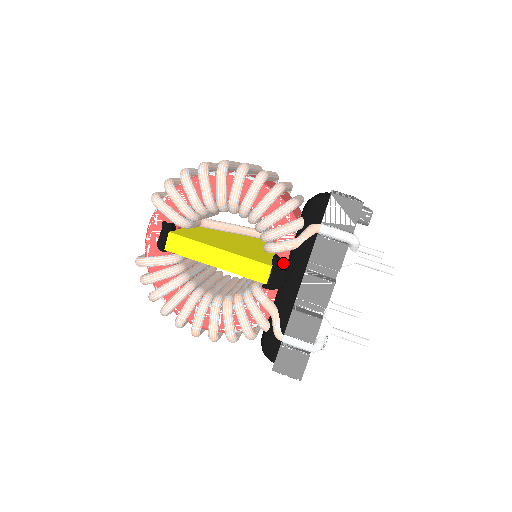
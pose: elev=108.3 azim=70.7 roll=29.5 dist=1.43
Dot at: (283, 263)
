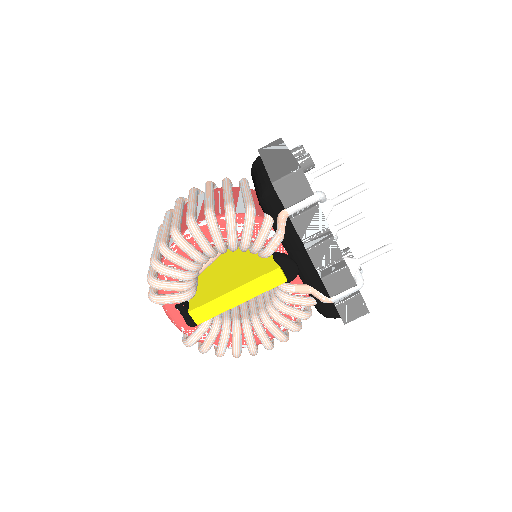
Dot at: (284, 255)
